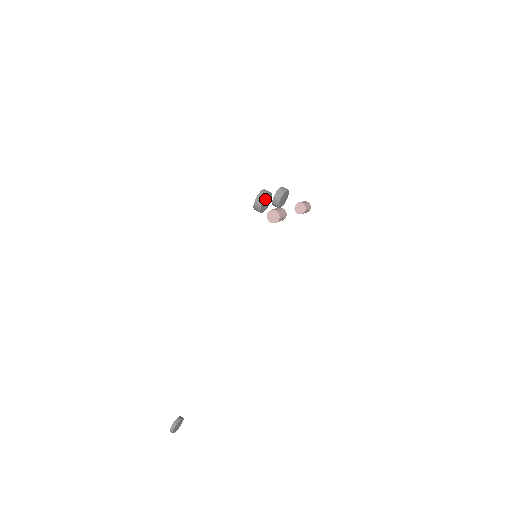
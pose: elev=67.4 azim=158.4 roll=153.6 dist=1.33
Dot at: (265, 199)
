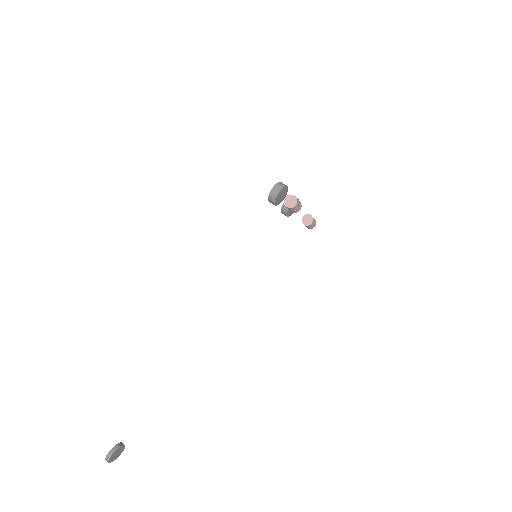
Dot at: (282, 190)
